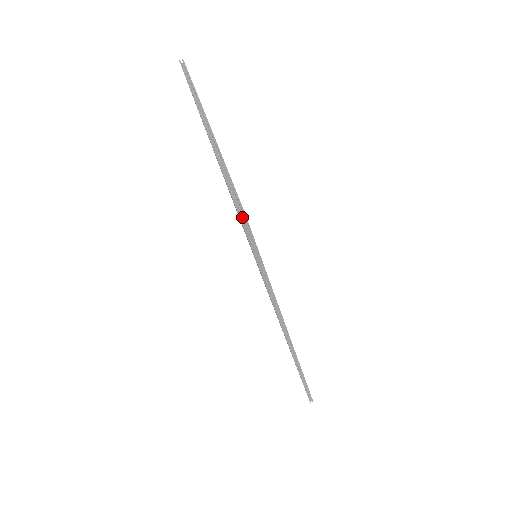
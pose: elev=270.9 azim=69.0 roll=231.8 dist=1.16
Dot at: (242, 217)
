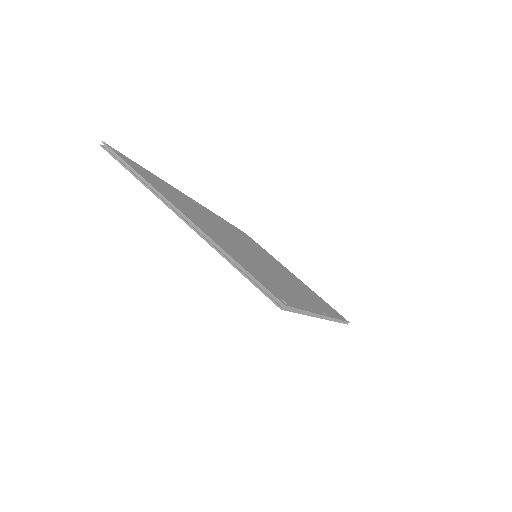
Dot at: (284, 308)
